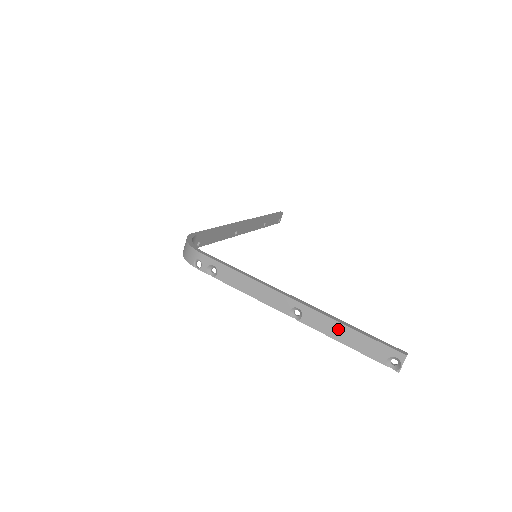
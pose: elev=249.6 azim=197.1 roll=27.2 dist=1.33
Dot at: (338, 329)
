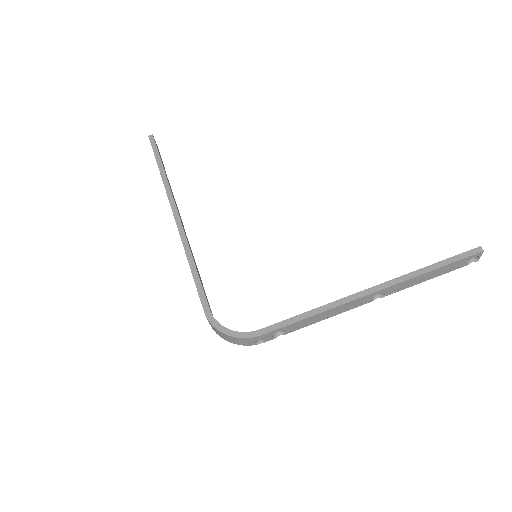
Dot at: (421, 278)
